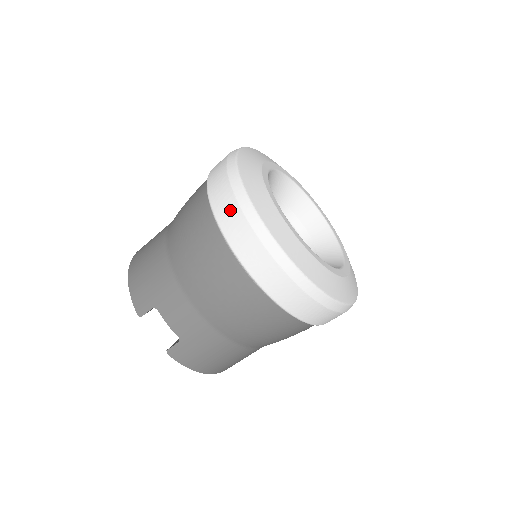
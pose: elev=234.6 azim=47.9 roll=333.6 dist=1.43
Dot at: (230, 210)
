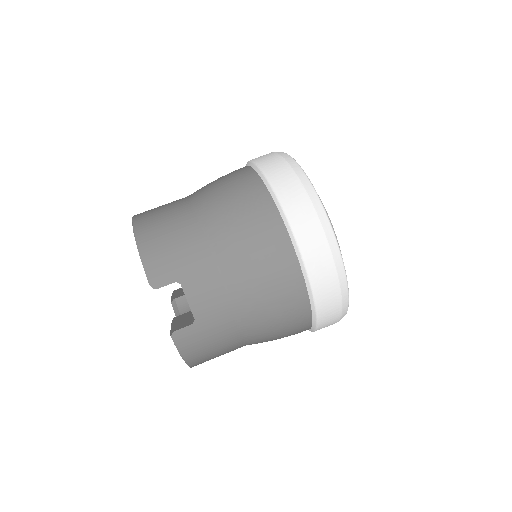
Dot at: (301, 205)
